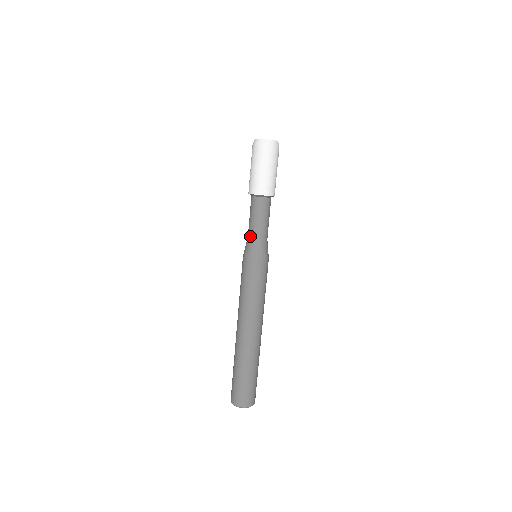
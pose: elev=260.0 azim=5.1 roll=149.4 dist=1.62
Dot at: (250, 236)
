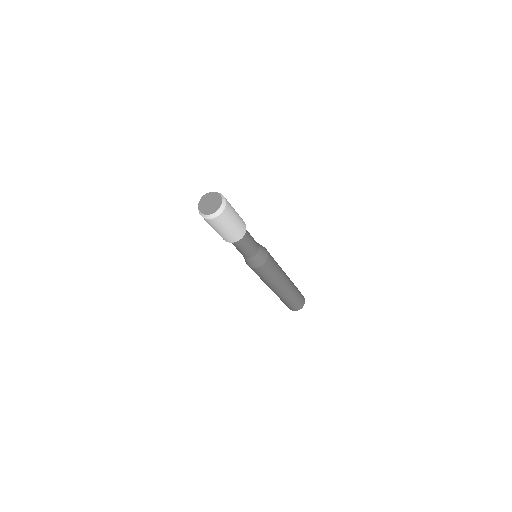
Dot at: (245, 257)
